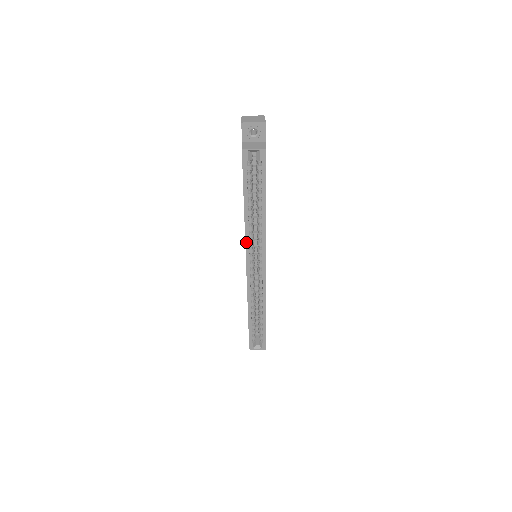
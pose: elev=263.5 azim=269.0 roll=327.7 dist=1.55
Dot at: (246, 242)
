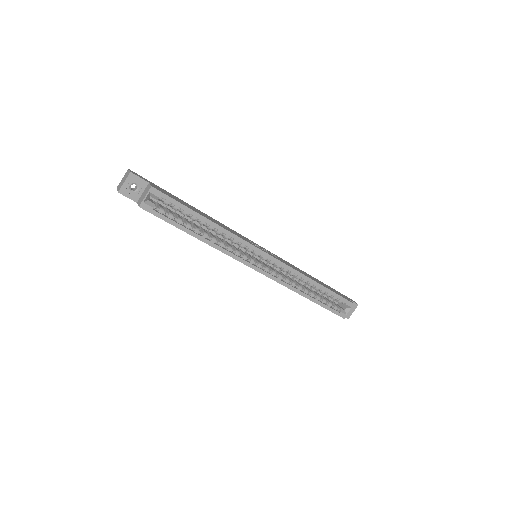
Dot at: occluded
